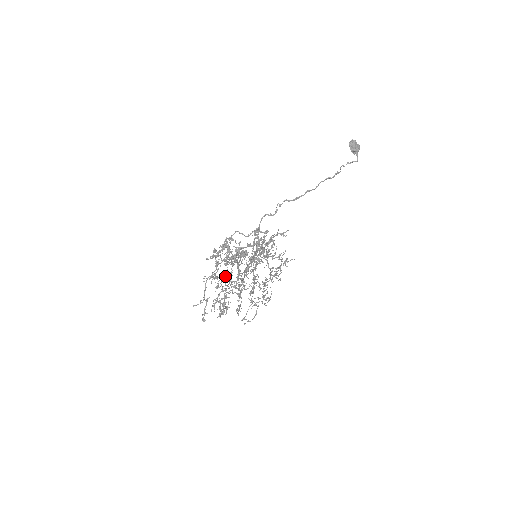
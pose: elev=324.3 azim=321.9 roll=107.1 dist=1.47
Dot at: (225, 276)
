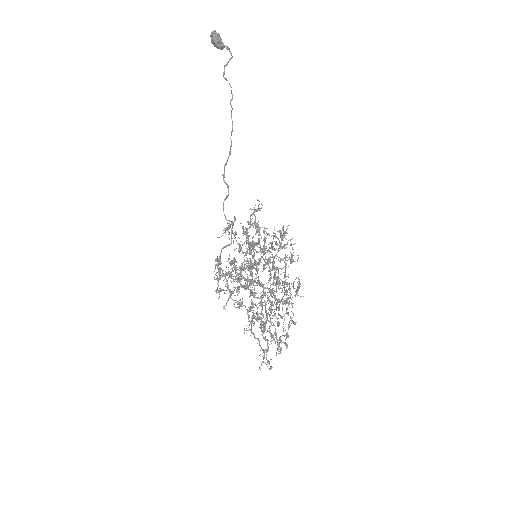
Dot at: (265, 309)
